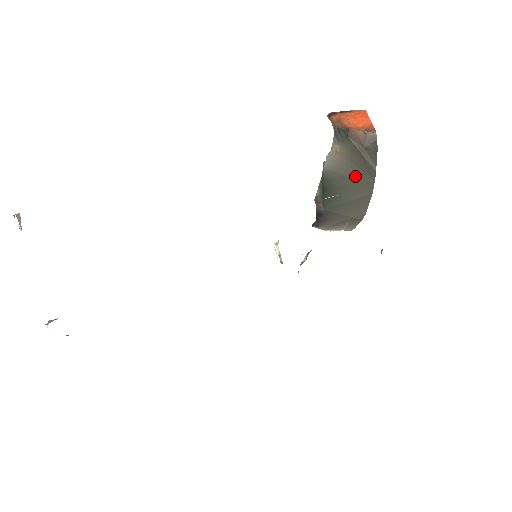
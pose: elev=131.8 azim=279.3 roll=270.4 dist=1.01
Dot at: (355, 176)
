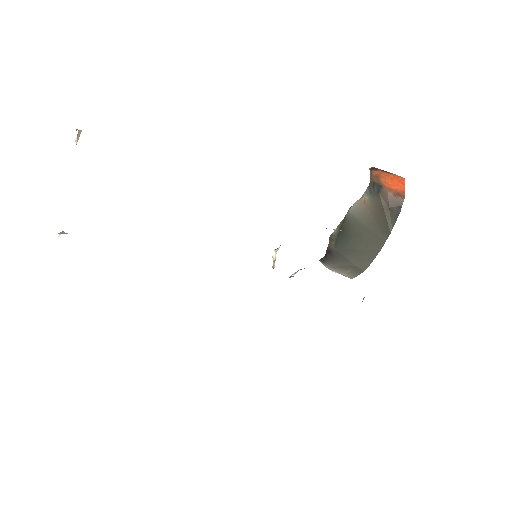
Dot at: (372, 229)
